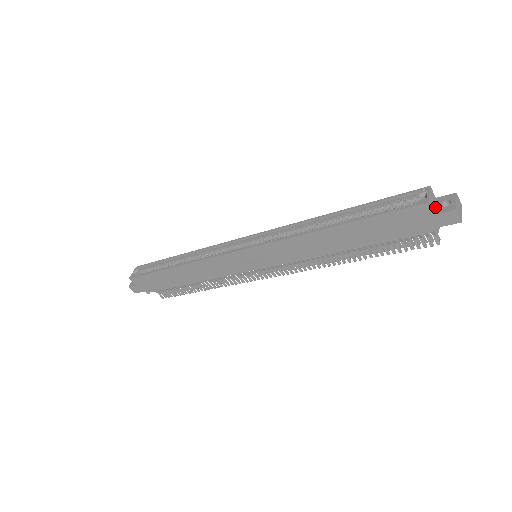
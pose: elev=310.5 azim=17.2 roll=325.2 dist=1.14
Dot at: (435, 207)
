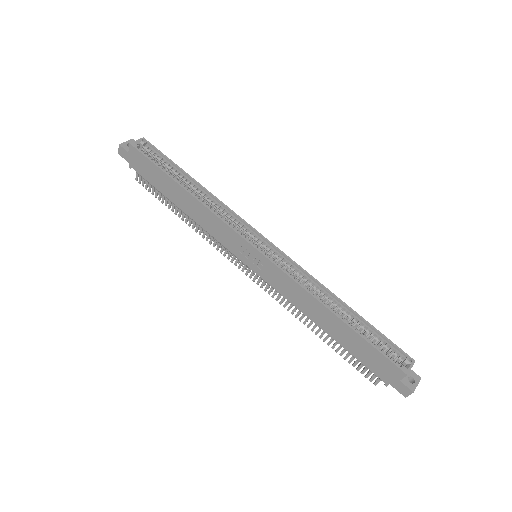
Dot at: occluded
